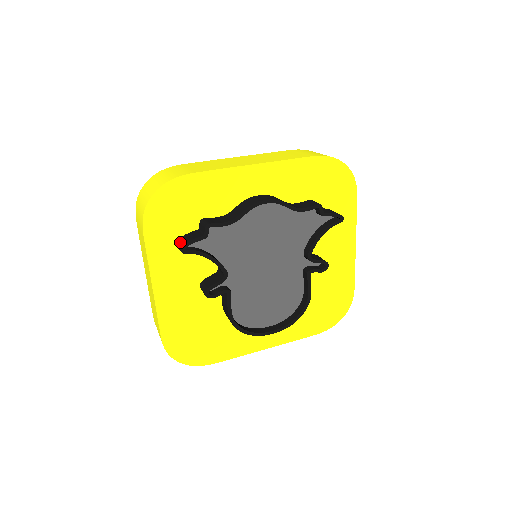
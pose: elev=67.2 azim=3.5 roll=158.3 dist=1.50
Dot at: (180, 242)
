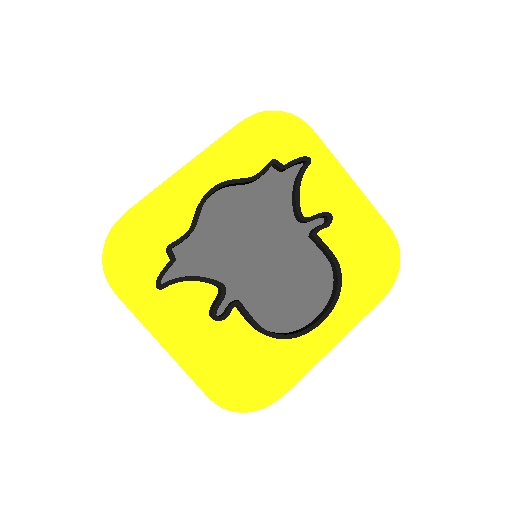
Dot at: occluded
